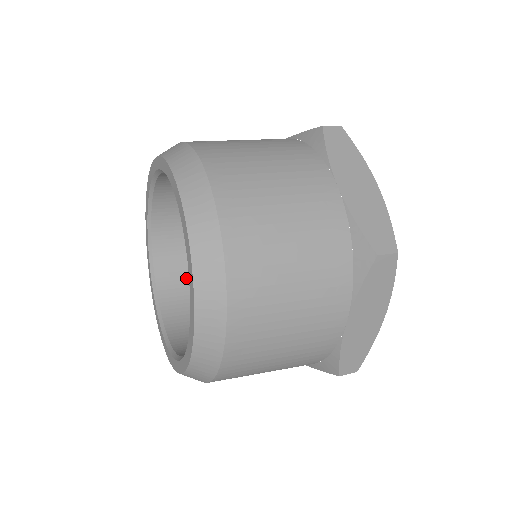
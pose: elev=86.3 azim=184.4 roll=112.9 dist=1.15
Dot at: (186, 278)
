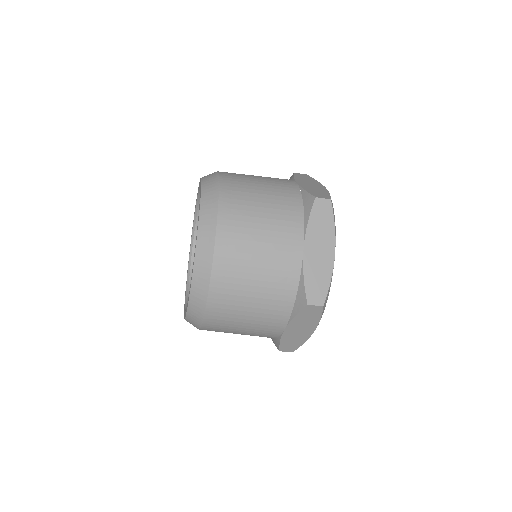
Dot at: occluded
